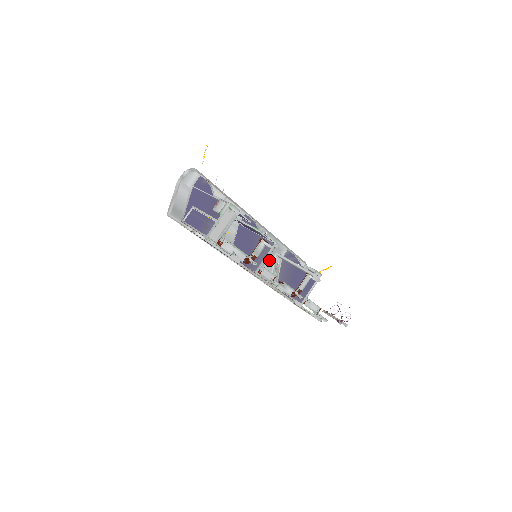
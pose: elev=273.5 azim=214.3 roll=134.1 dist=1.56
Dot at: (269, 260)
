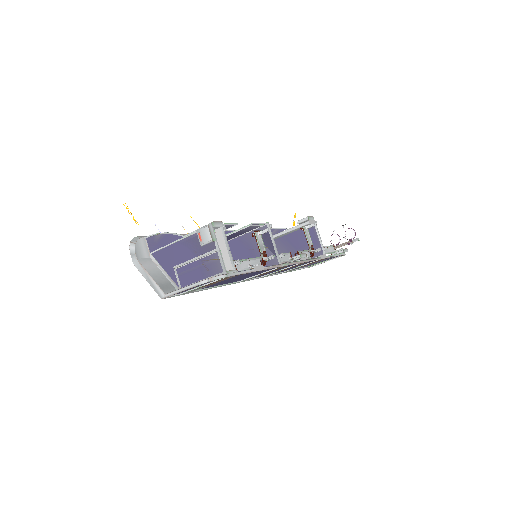
Dot at: occluded
